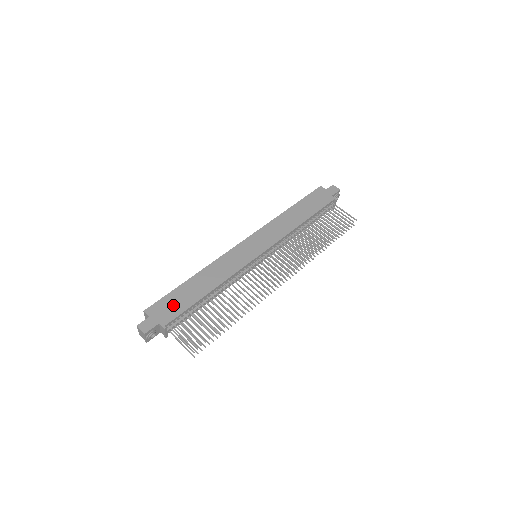
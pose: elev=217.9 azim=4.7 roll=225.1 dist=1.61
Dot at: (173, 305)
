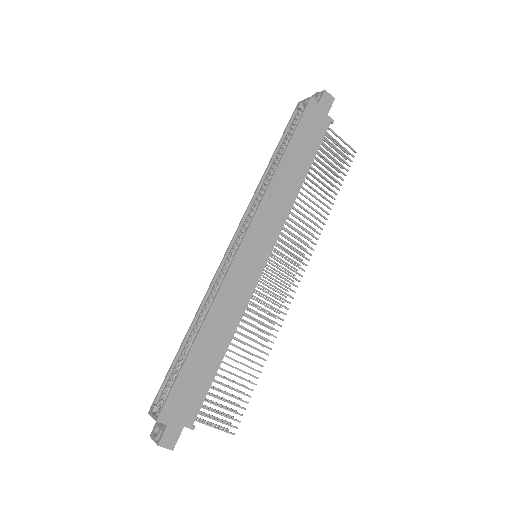
Dot at: (190, 392)
